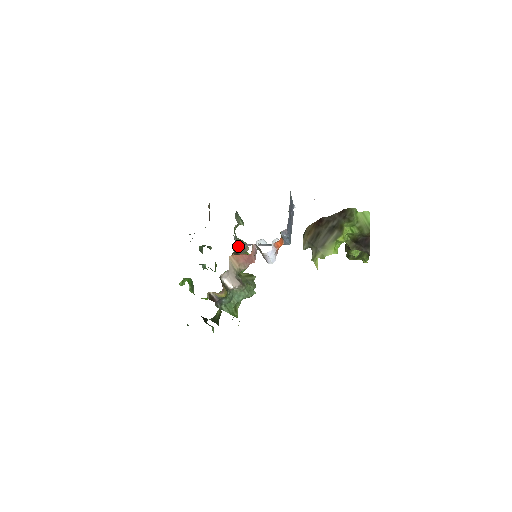
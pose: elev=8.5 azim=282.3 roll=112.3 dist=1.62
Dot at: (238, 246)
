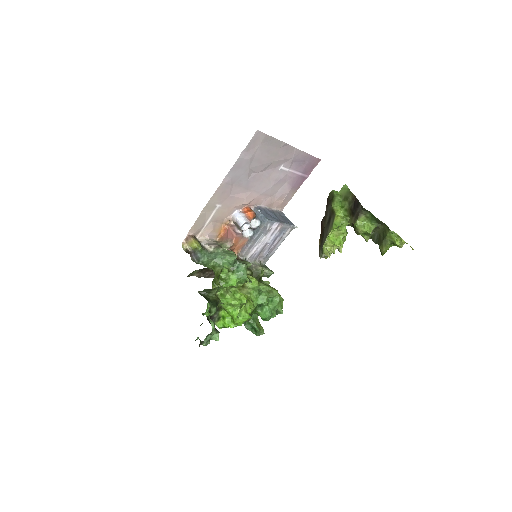
Dot at: occluded
